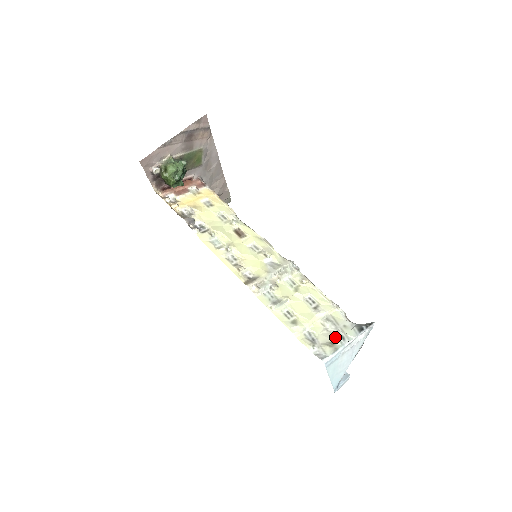
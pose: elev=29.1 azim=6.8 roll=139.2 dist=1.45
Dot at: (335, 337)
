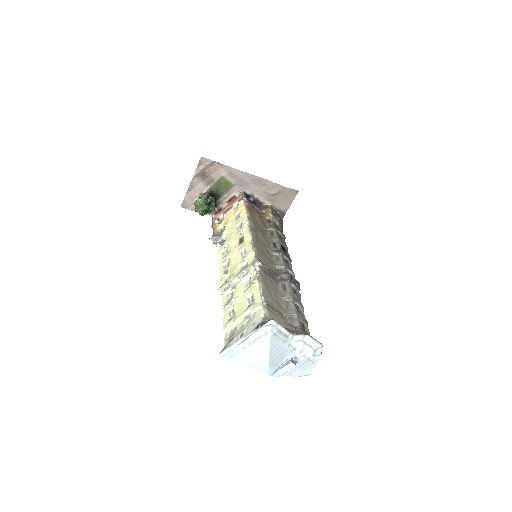
Dot at: (238, 334)
